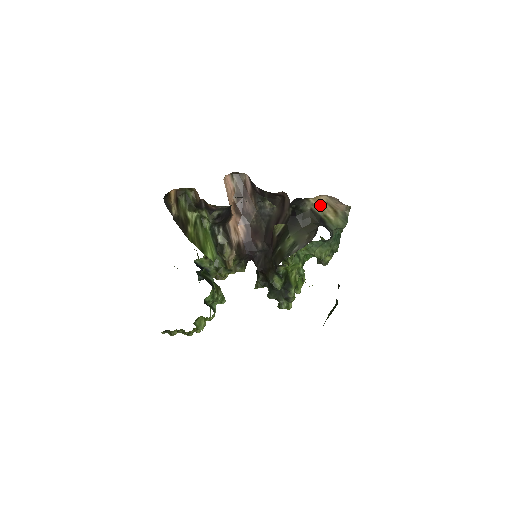
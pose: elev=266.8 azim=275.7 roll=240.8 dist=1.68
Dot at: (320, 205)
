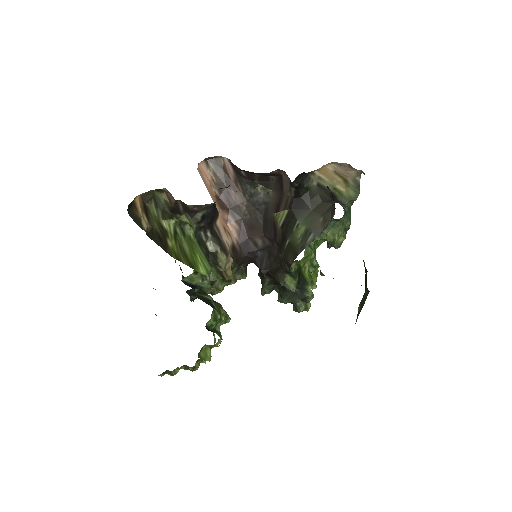
Dot at: (327, 177)
